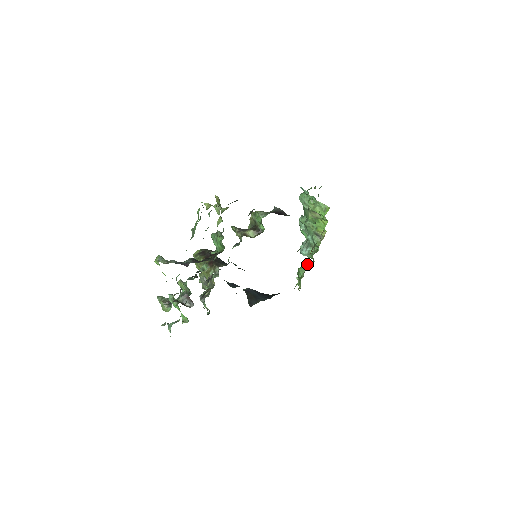
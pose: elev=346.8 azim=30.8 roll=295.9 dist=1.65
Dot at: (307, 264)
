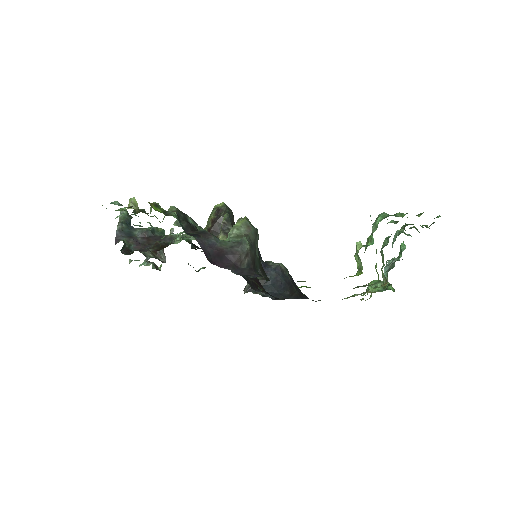
Dot at: occluded
